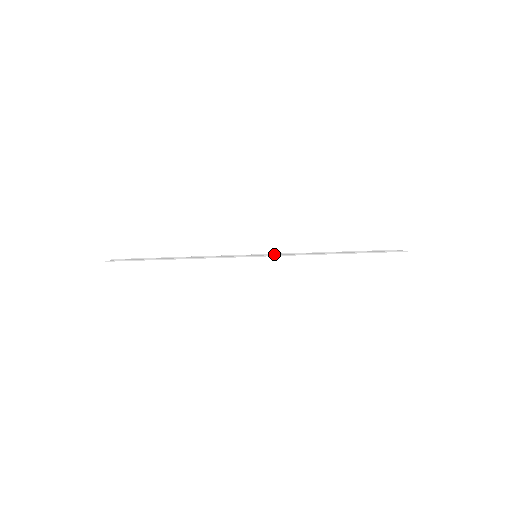
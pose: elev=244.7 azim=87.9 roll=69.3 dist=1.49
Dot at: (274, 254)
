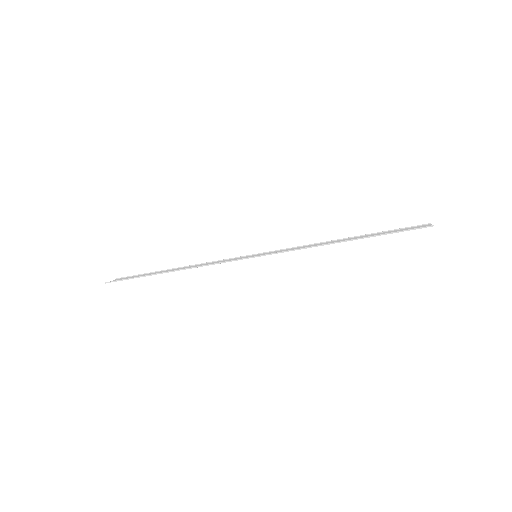
Dot at: (278, 250)
